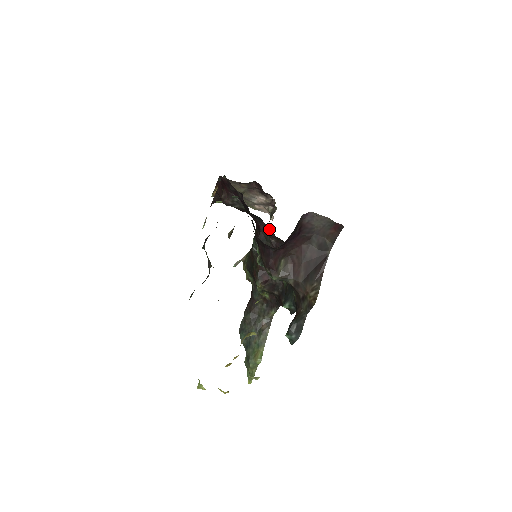
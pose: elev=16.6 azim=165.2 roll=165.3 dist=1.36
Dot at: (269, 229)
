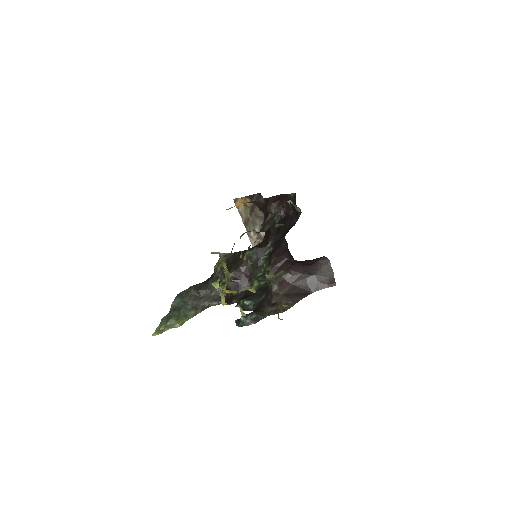
Dot at: occluded
